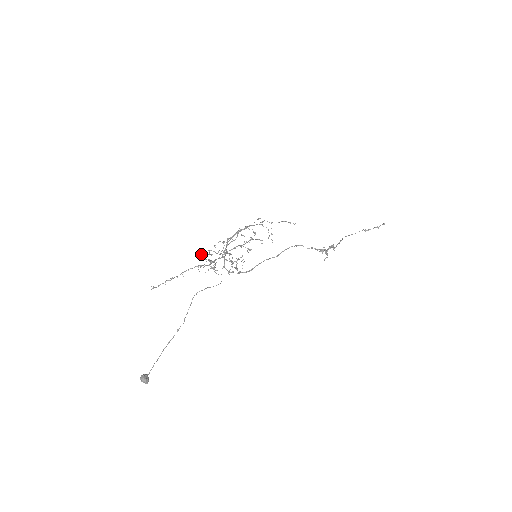
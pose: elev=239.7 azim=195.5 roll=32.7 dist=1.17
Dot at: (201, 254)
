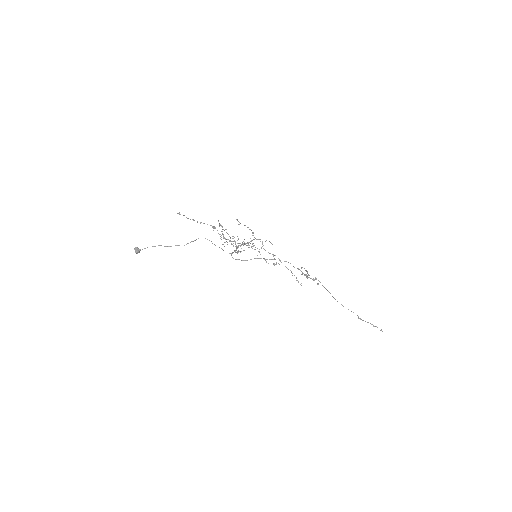
Dot at: occluded
